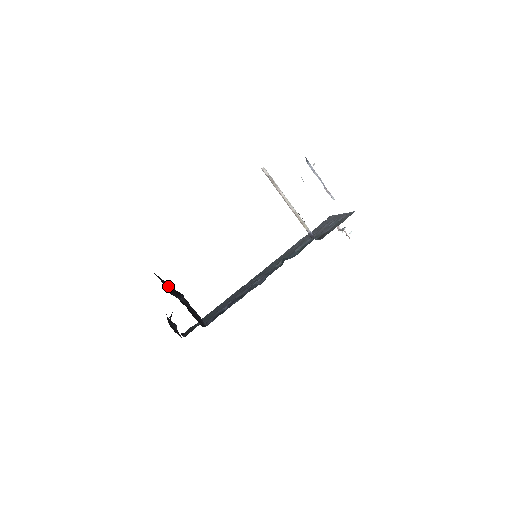
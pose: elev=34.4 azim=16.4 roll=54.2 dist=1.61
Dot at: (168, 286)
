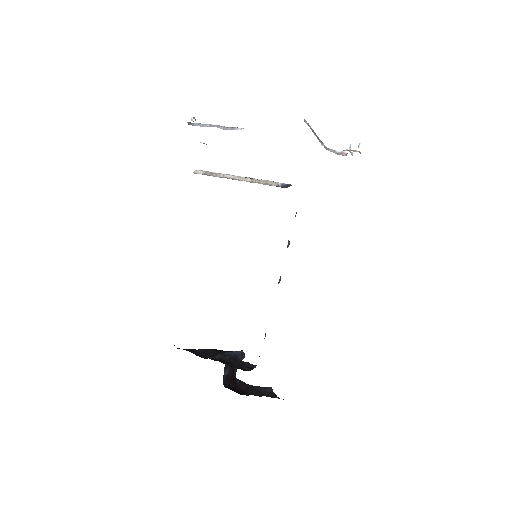
Dot at: (207, 352)
